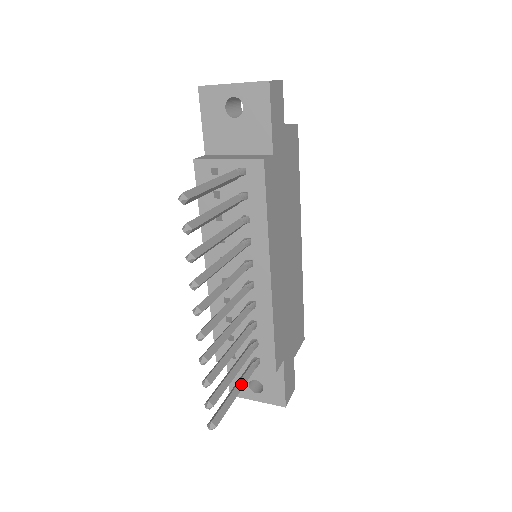
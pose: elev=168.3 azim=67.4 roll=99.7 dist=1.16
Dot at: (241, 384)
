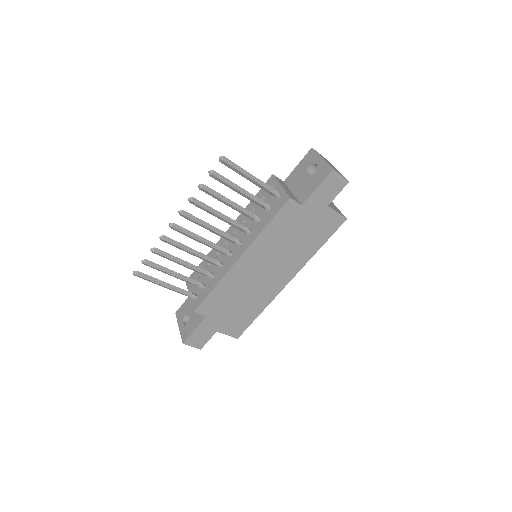
Dot at: (172, 287)
